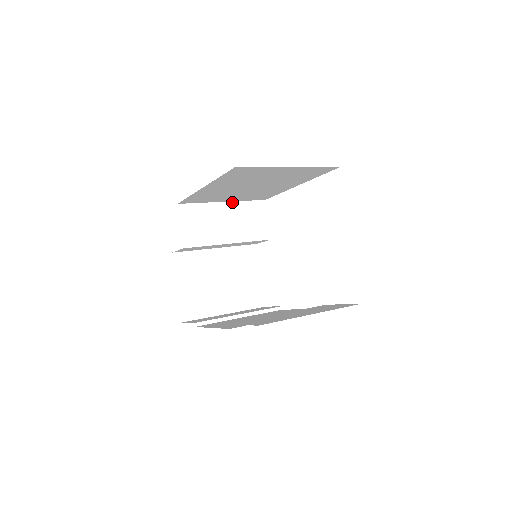
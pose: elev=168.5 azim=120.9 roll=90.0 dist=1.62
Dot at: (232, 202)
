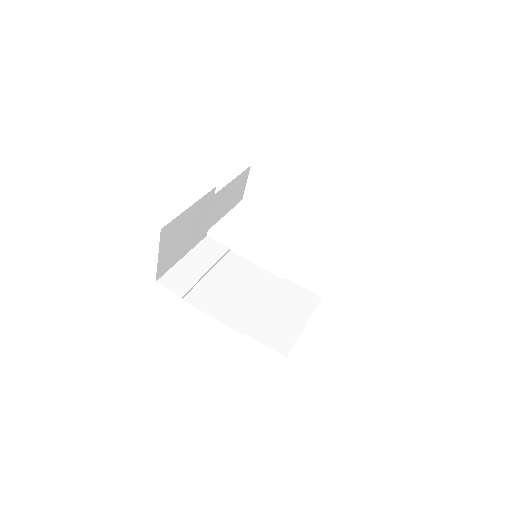
Dot at: (231, 182)
